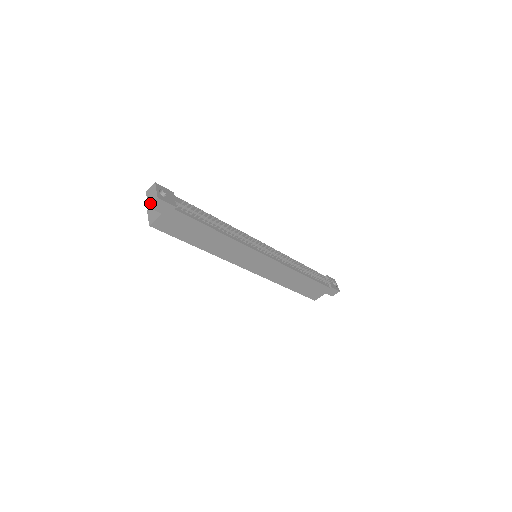
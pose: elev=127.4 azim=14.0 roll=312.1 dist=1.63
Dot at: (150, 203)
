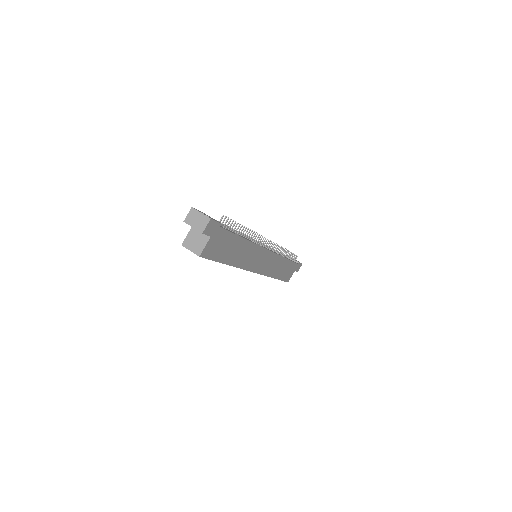
Dot at: (203, 228)
